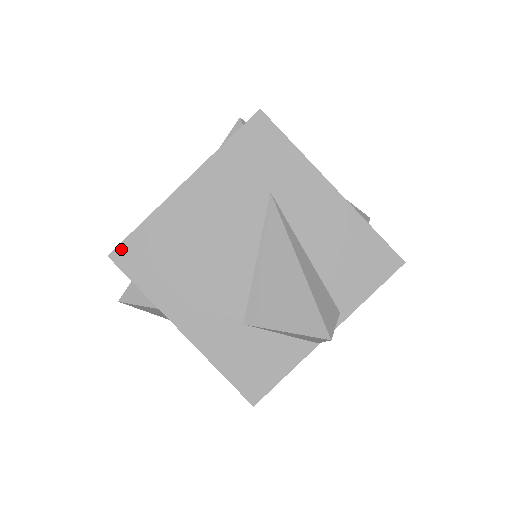
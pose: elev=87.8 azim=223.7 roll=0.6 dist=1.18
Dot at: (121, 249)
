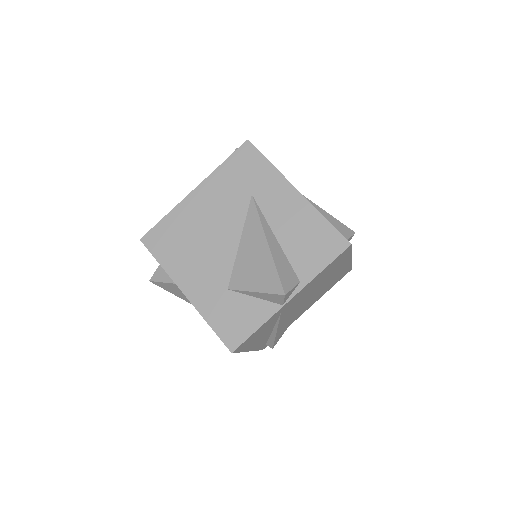
Dot at: (149, 235)
